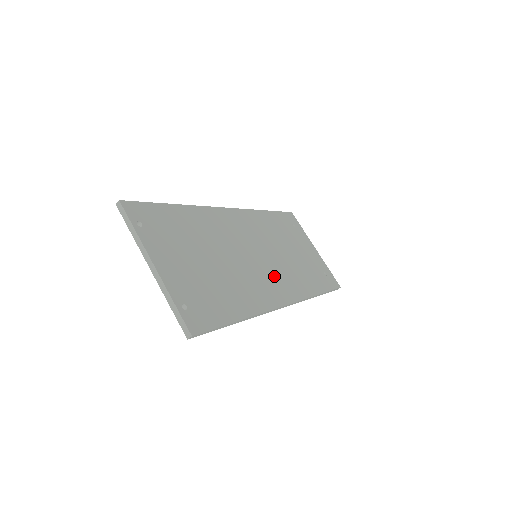
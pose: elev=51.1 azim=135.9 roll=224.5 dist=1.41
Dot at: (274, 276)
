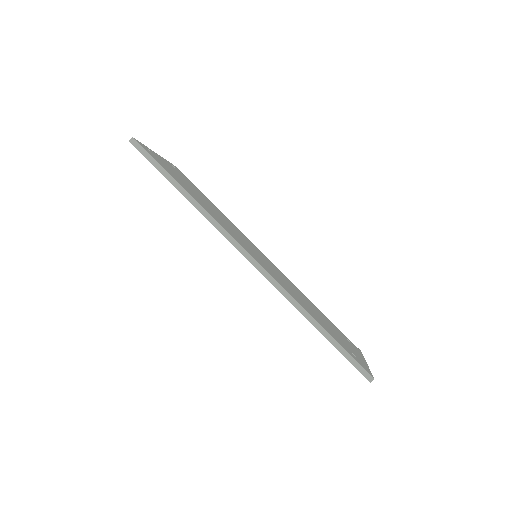
Dot at: (259, 258)
